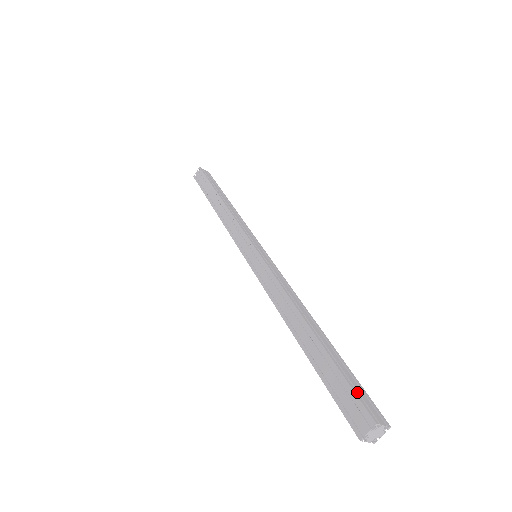
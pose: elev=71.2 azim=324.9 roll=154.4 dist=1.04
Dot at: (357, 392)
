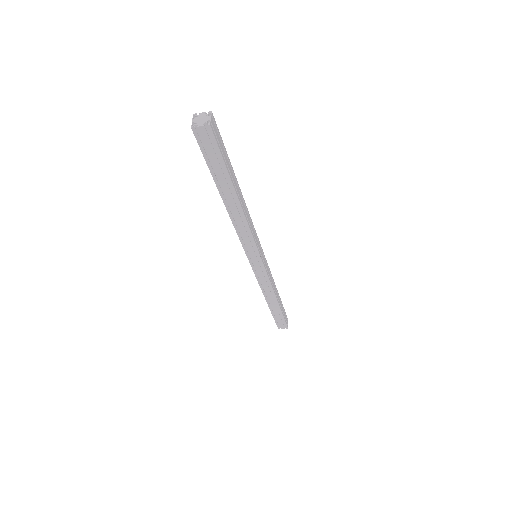
Dot at: (285, 320)
